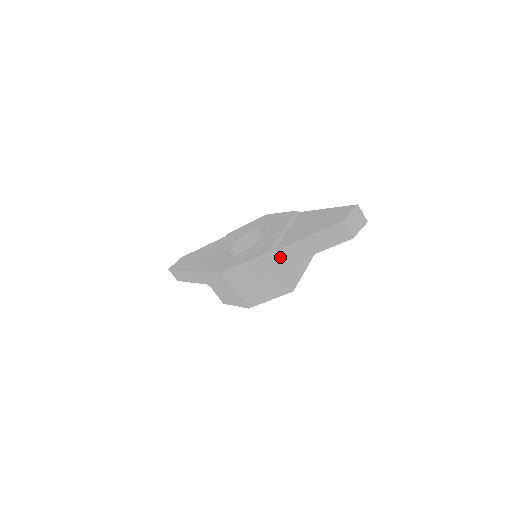
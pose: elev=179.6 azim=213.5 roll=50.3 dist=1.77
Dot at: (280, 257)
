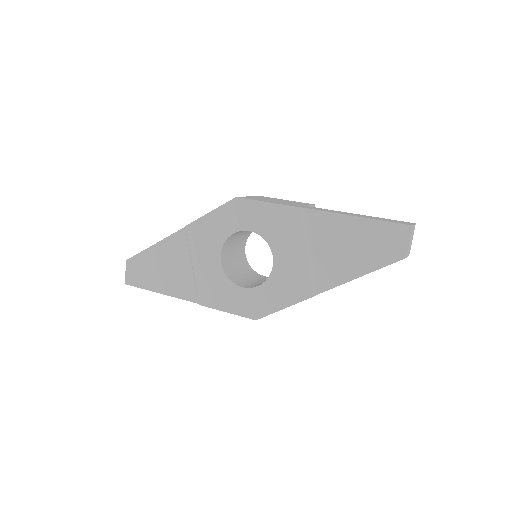
Dot at: occluded
